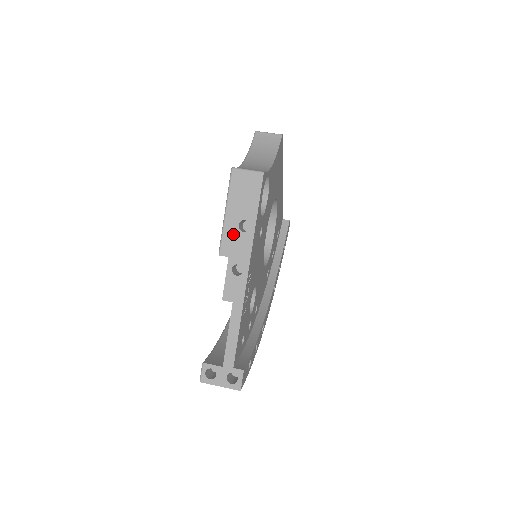
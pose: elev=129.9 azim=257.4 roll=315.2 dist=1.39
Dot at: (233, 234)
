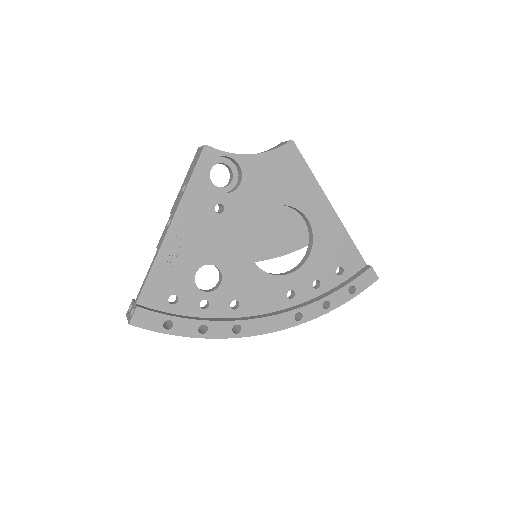
Dot at: (179, 196)
